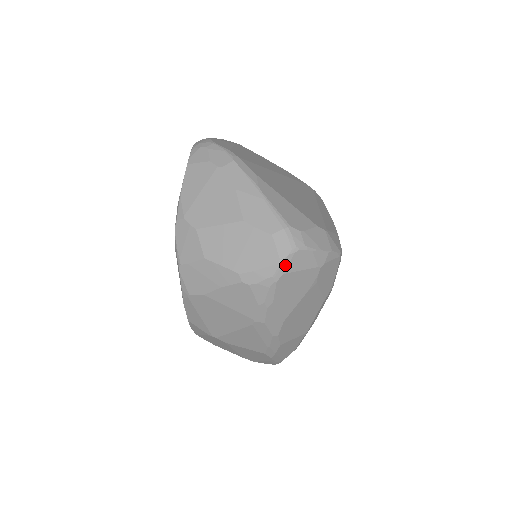
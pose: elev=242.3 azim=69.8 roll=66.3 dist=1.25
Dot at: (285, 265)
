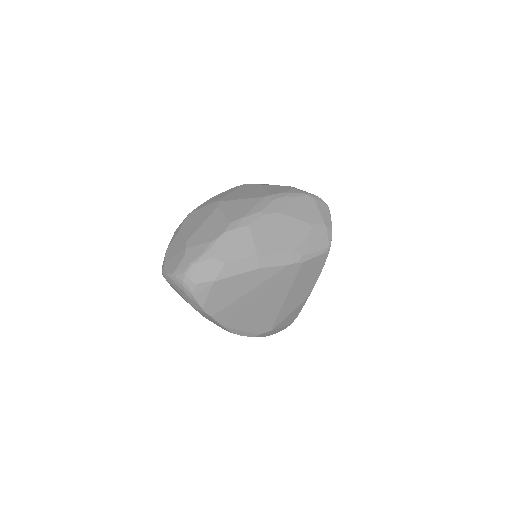
Dot at: (318, 199)
